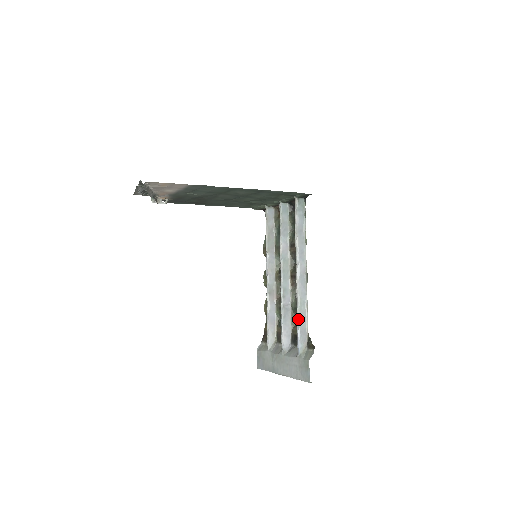
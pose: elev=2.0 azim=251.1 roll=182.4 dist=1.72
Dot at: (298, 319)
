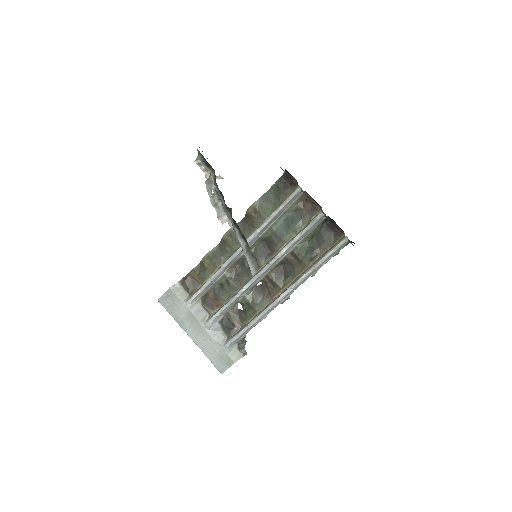
Dot at: (249, 327)
